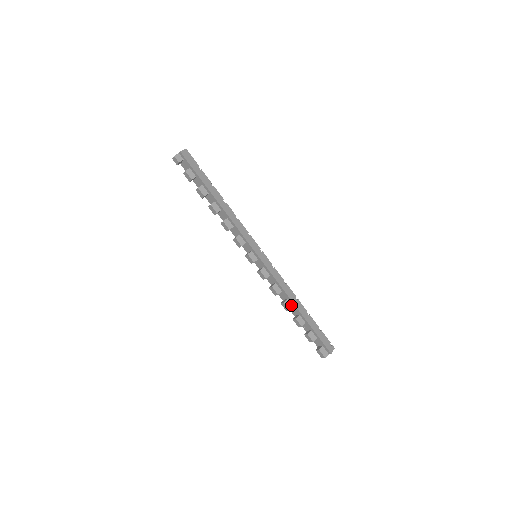
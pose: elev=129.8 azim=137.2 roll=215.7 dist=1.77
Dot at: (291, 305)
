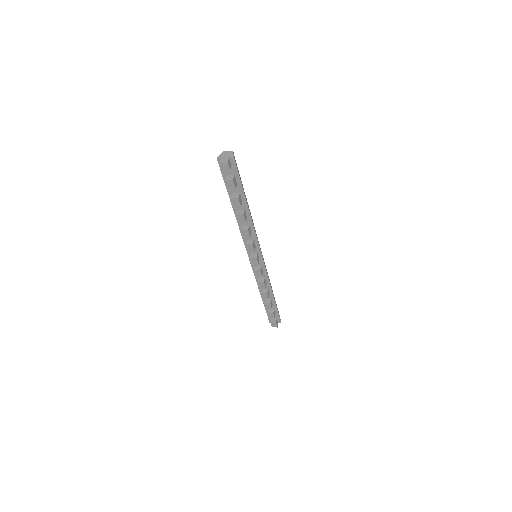
Dot at: (269, 293)
